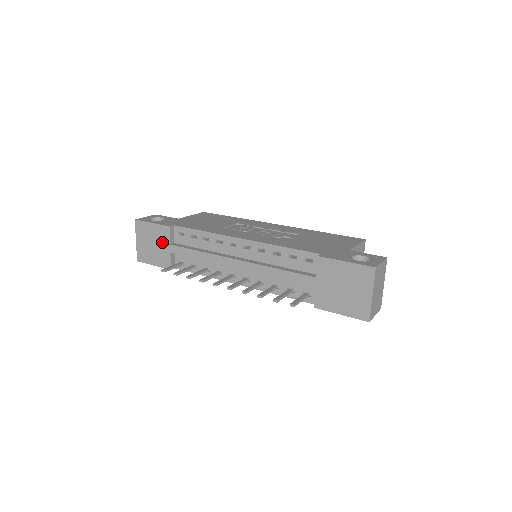
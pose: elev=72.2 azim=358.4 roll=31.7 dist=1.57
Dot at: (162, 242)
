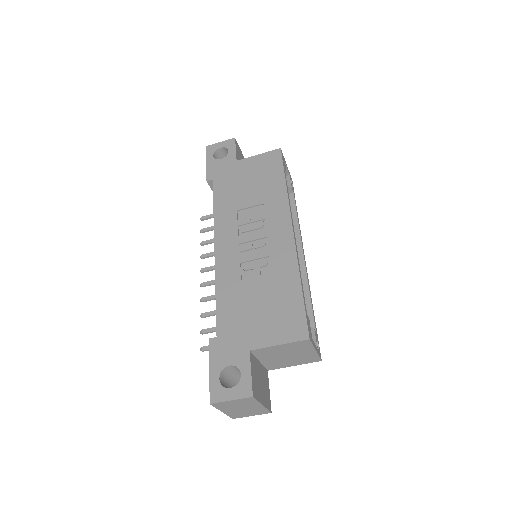
Dot at: occluded
